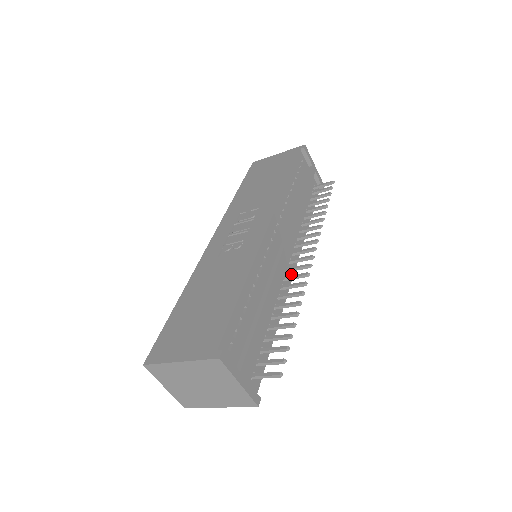
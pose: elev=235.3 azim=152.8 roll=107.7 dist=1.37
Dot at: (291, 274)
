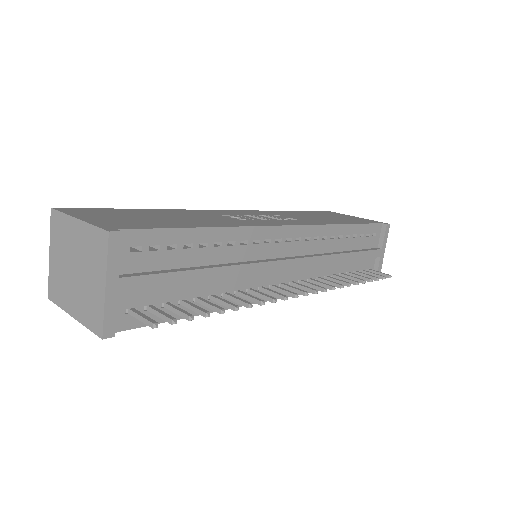
Dot at: occluded
